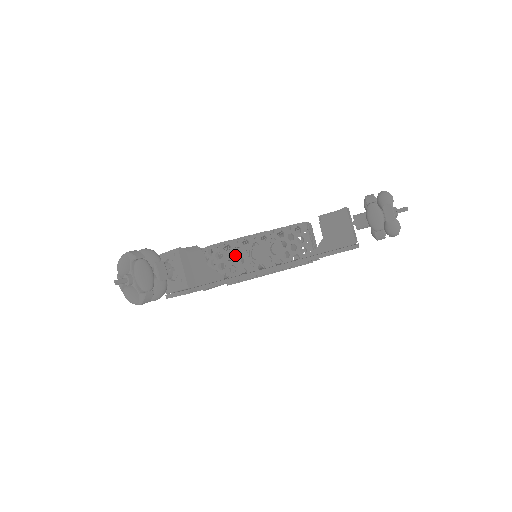
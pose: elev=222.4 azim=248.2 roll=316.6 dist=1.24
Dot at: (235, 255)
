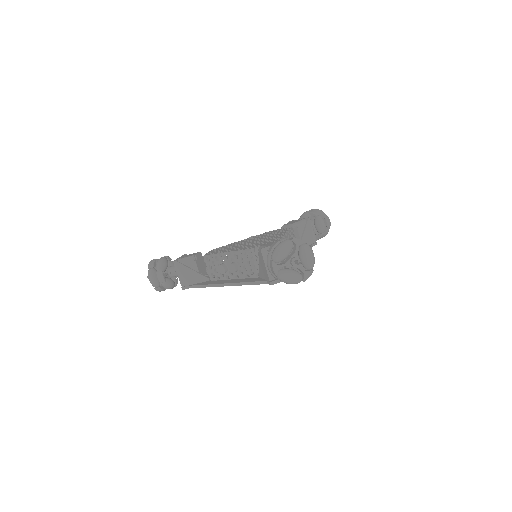
Dot at: (213, 266)
